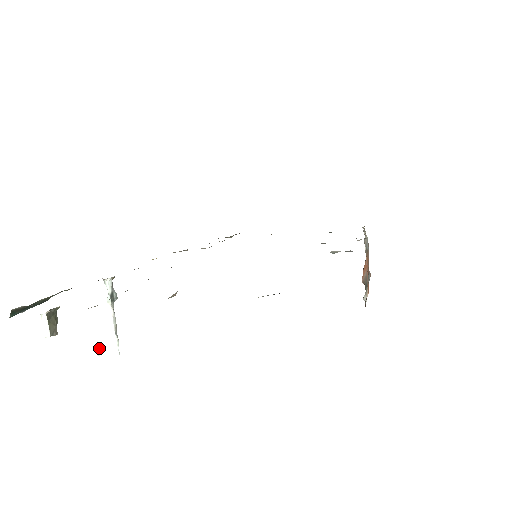
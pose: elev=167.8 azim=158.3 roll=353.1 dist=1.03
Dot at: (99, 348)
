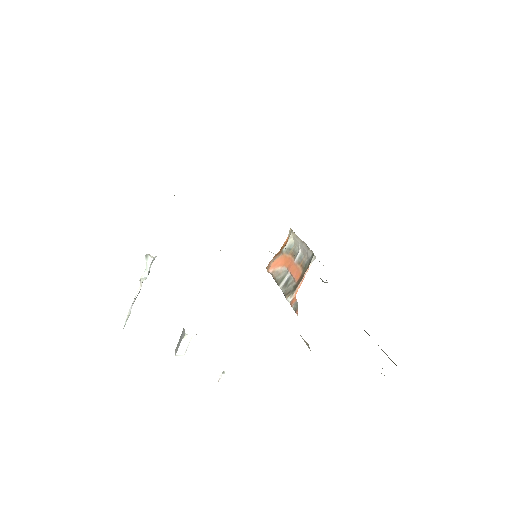
Dot at: (223, 373)
